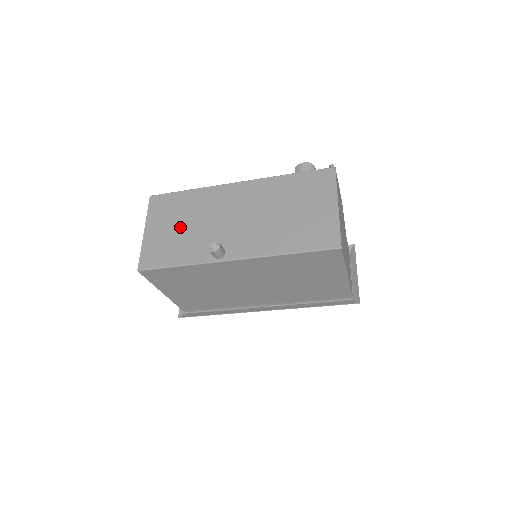
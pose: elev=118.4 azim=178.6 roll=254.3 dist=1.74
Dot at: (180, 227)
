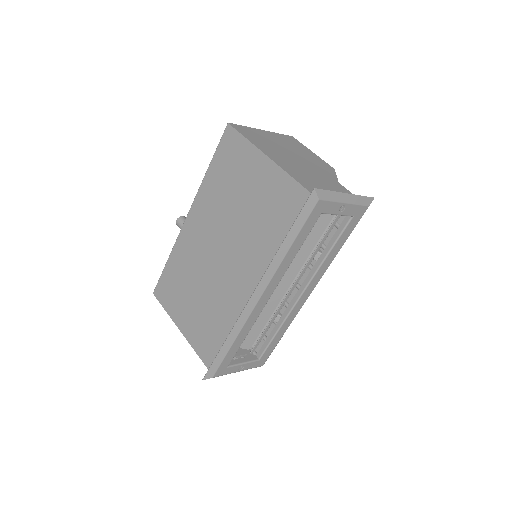
Dot at: occluded
